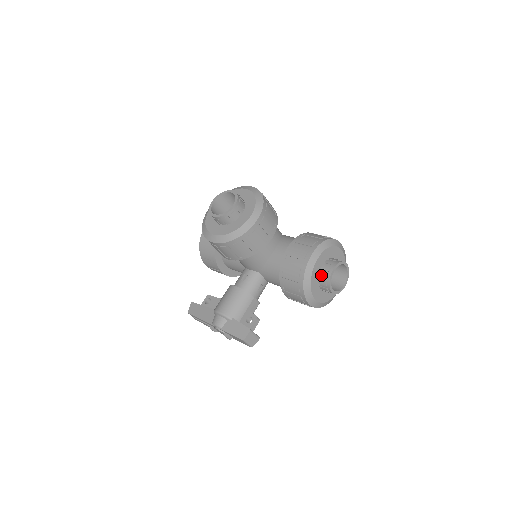
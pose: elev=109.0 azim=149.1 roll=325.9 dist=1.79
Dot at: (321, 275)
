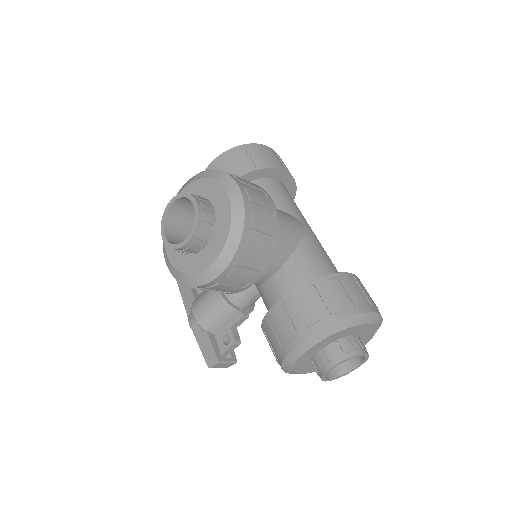
Dot at: (314, 361)
